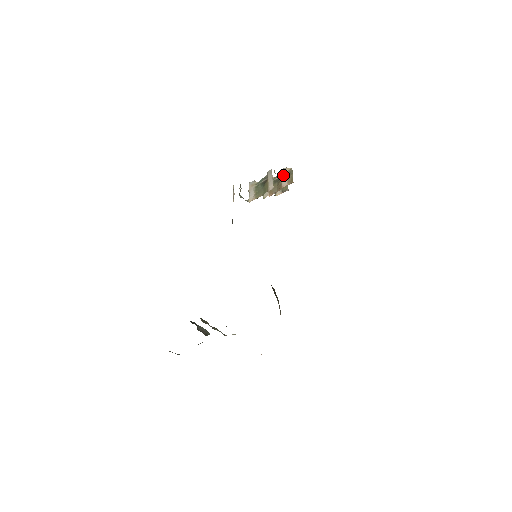
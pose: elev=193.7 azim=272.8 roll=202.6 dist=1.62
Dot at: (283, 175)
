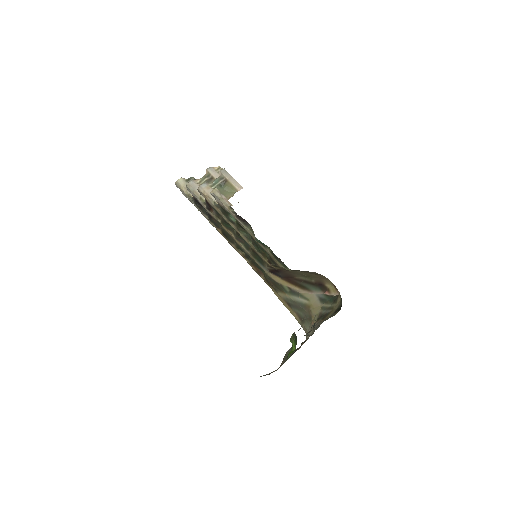
Dot at: (215, 174)
